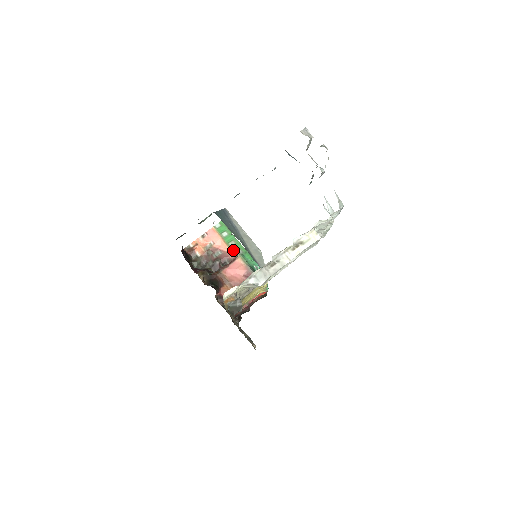
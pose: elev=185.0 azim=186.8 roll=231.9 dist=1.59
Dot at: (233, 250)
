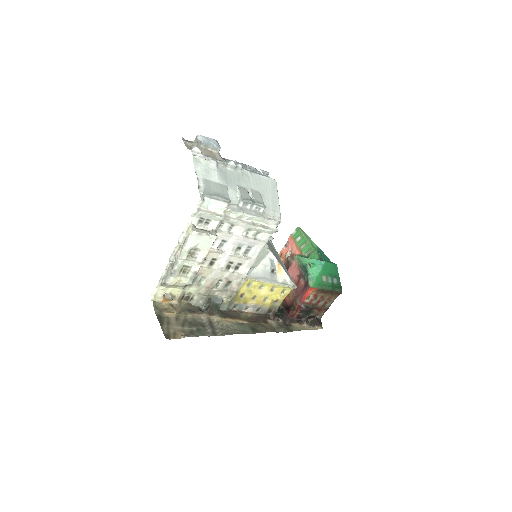
Dot at: (303, 252)
